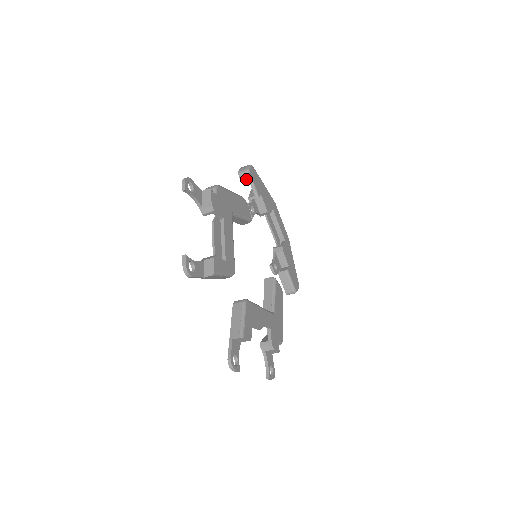
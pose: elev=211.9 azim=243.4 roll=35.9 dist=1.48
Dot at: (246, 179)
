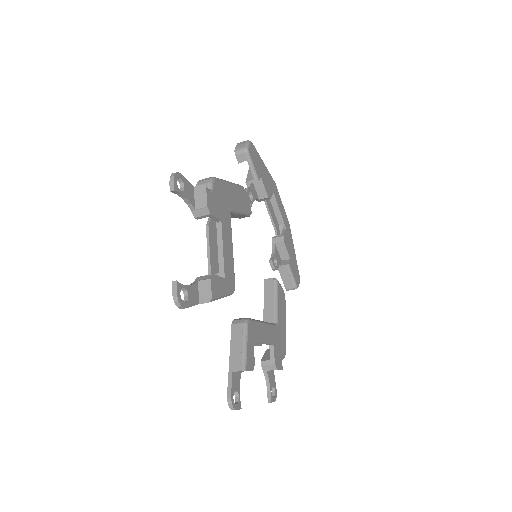
Dot at: (244, 159)
